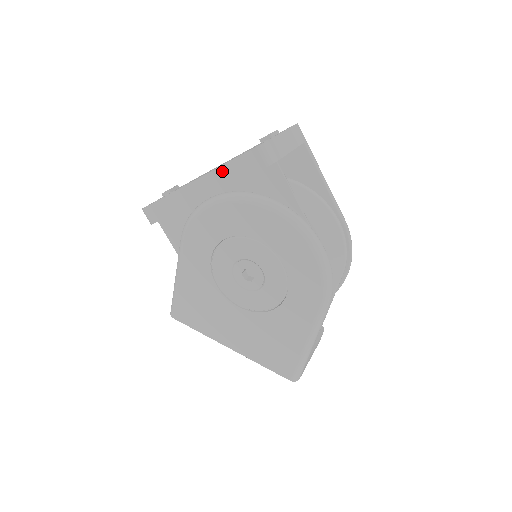
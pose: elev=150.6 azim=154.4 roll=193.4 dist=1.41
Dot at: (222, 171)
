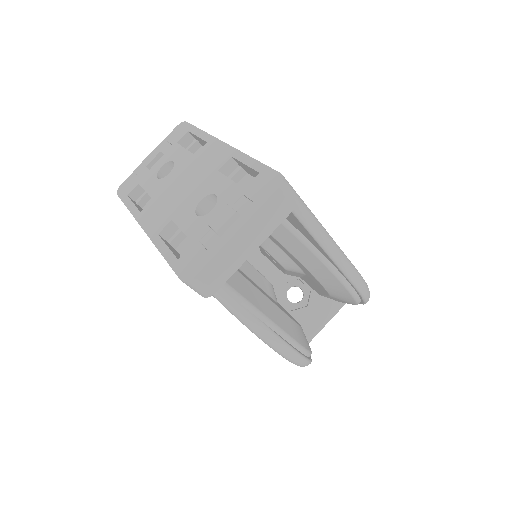
Dot at: occluded
